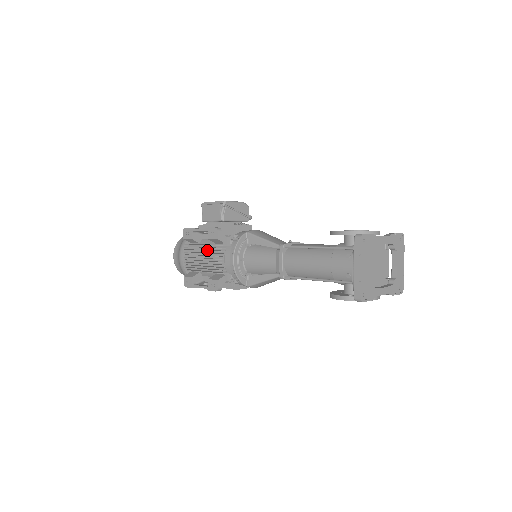
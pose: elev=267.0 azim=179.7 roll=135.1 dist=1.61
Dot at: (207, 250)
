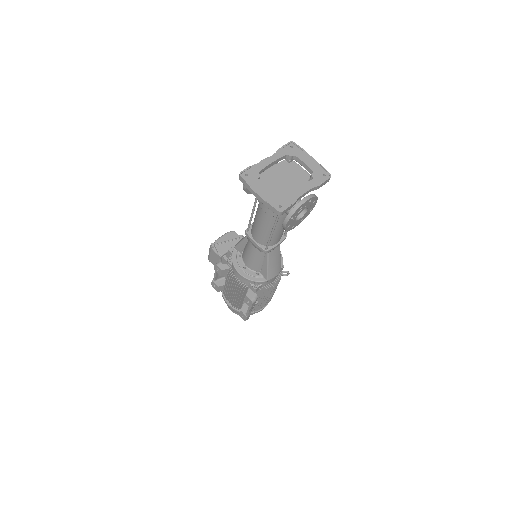
Dot at: (227, 284)
